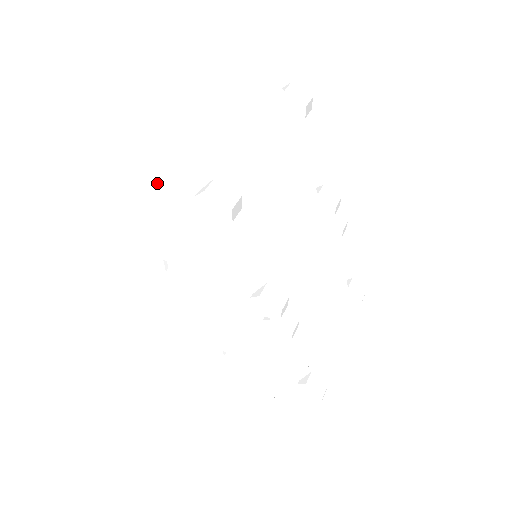
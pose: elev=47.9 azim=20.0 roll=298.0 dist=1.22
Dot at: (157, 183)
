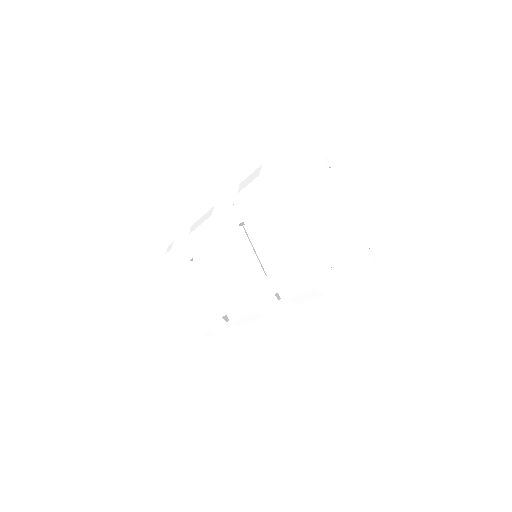
Dot at: (348, 266)
